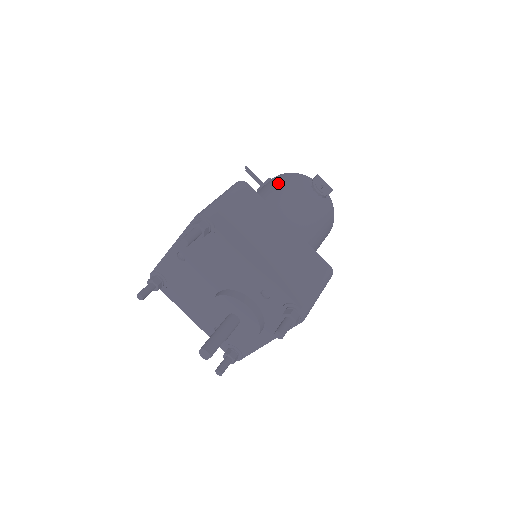
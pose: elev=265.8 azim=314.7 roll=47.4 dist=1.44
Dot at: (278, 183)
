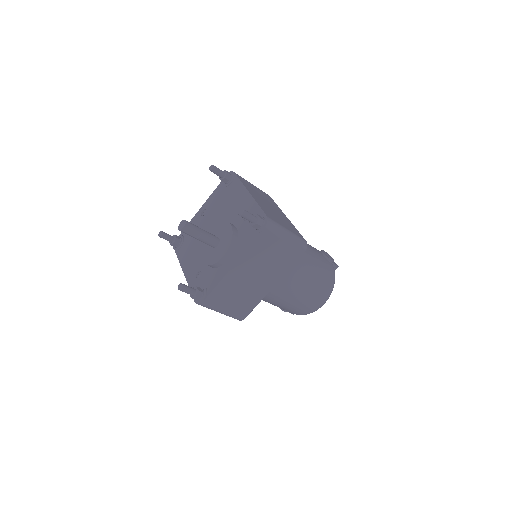
Dot at: occluded
